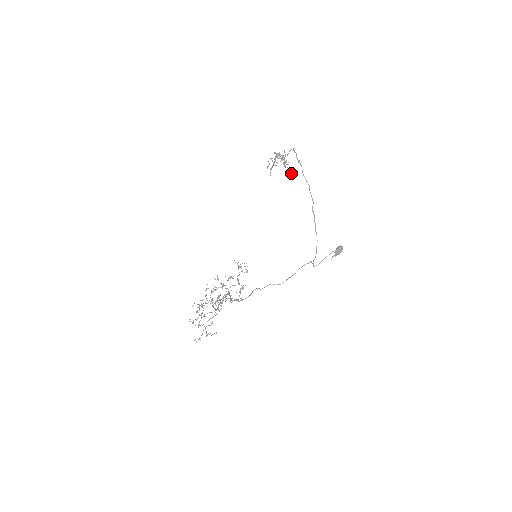
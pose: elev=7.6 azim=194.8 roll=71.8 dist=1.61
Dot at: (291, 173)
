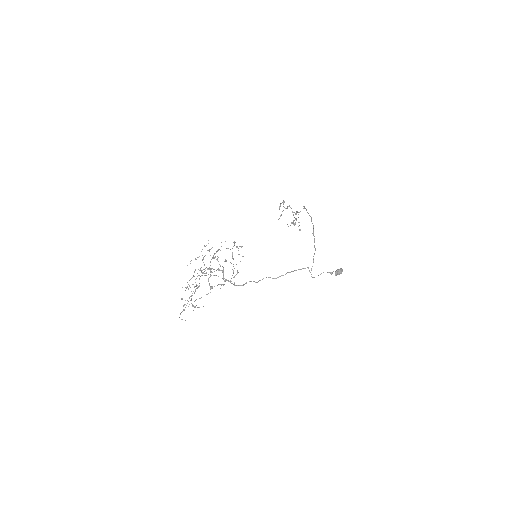
Dot at: (297, 212)
